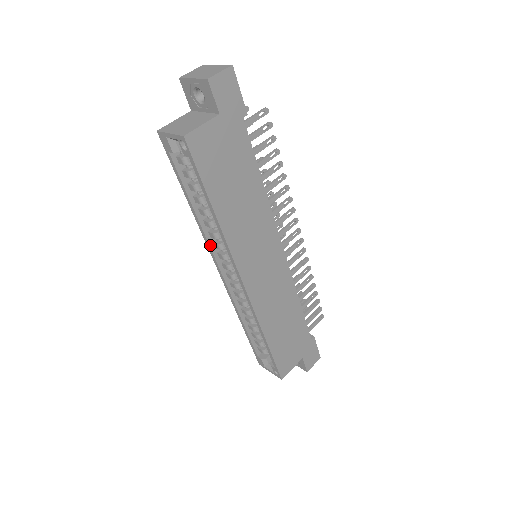
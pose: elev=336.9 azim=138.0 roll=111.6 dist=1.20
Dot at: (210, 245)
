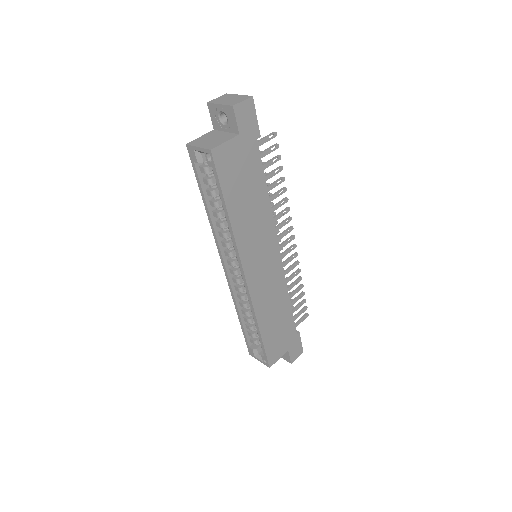
Dot at: (219, 243)
